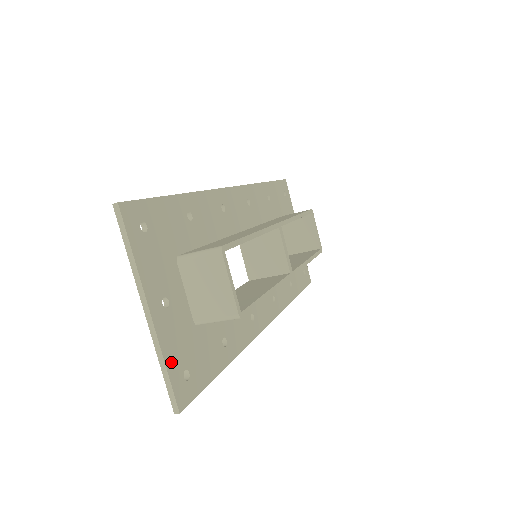
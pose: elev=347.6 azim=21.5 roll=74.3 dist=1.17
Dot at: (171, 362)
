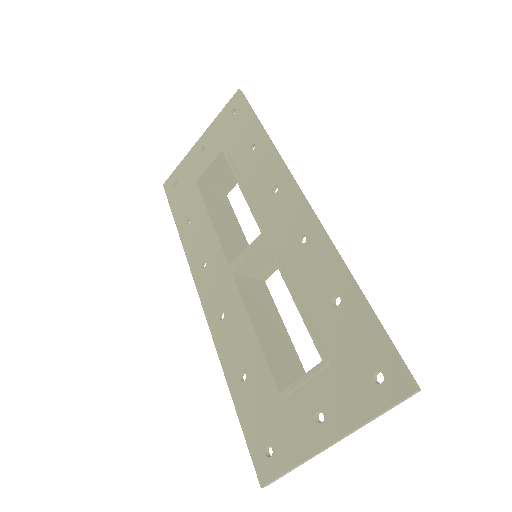
Dot at: (293, 459)
